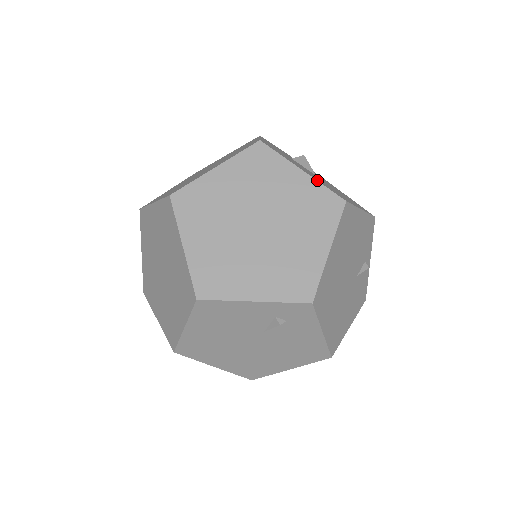
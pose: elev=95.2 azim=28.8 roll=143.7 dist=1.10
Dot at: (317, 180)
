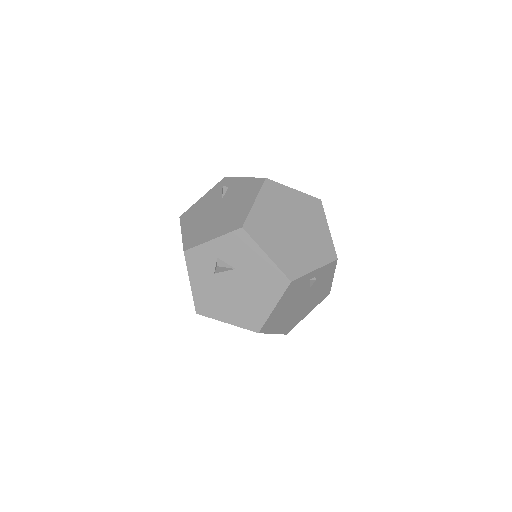
Dot at: (237, 324)
